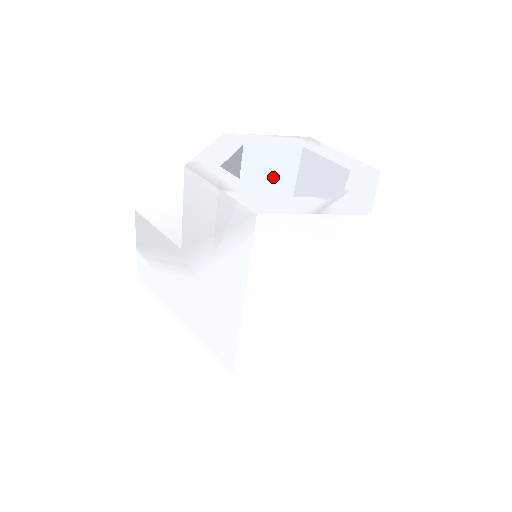
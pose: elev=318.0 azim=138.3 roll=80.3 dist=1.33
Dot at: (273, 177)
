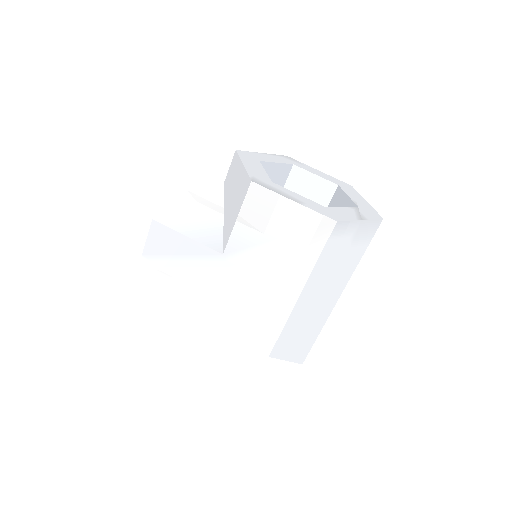
Dot at: occluded
